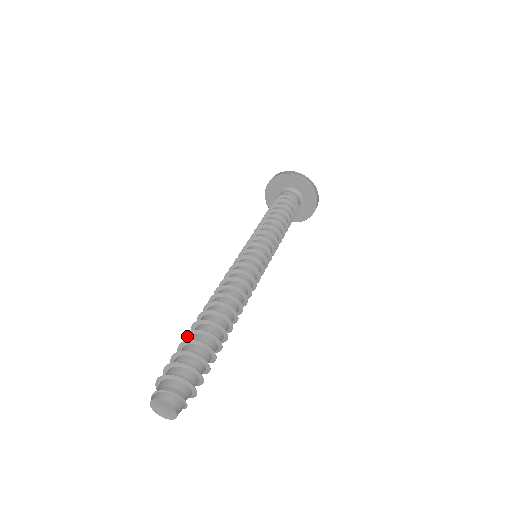
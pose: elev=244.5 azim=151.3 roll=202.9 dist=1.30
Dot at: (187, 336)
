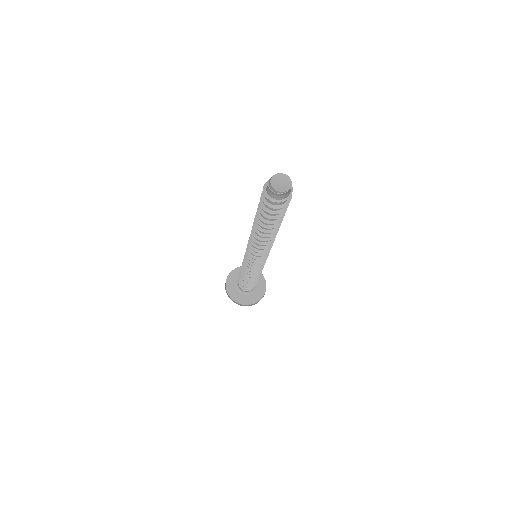
Dot at: (259, 215)
